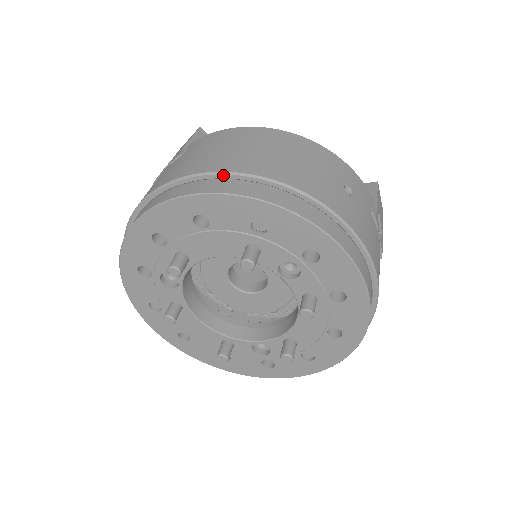
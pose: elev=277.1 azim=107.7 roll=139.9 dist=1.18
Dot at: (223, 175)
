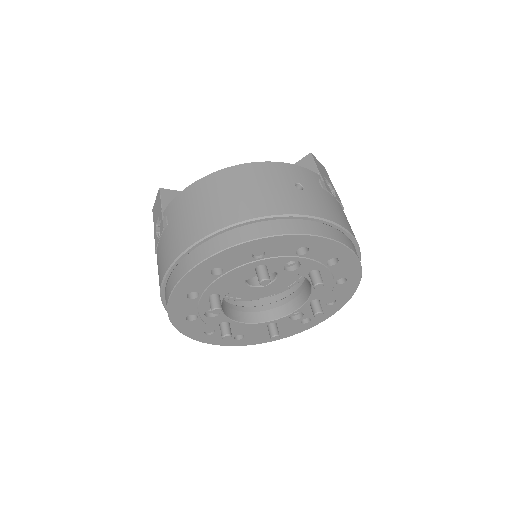
Dot at: (214, 235)
